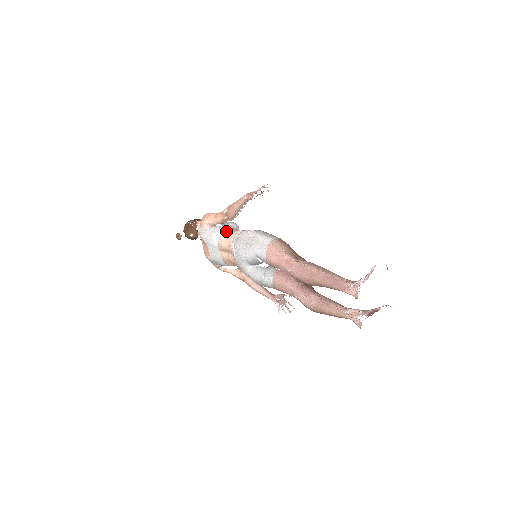
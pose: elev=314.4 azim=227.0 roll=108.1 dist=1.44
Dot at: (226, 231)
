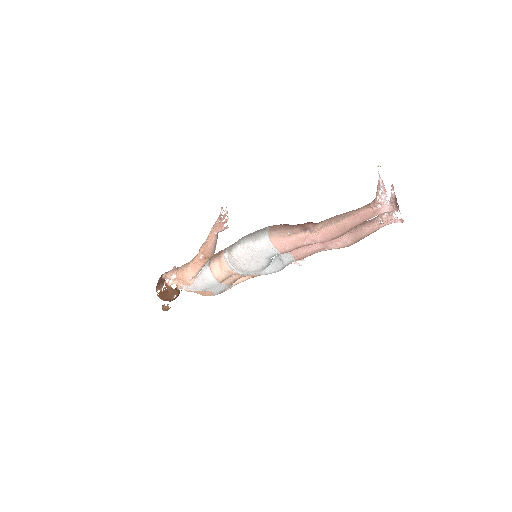
Dot at: (213, 267)
